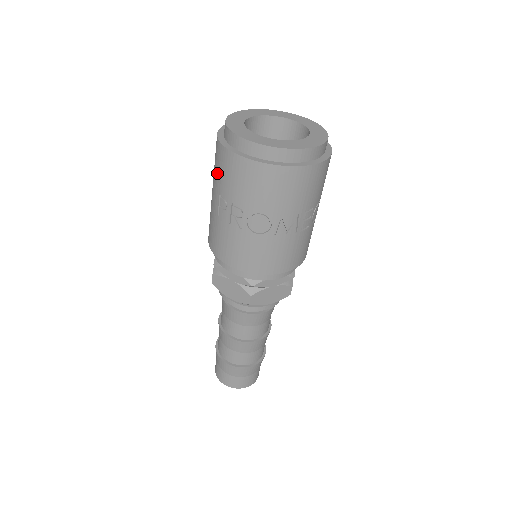
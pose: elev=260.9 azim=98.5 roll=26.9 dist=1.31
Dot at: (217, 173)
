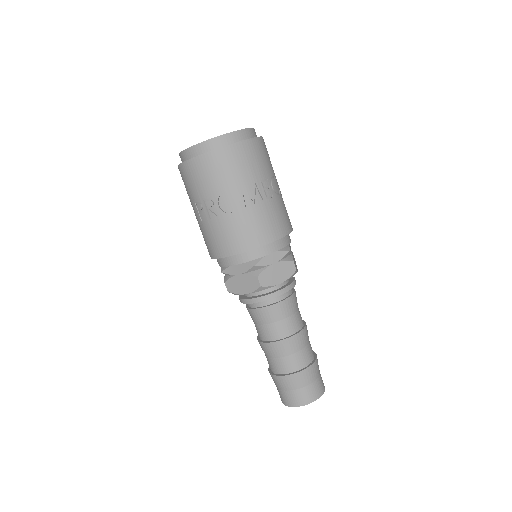
Dot at: (187, 190)
